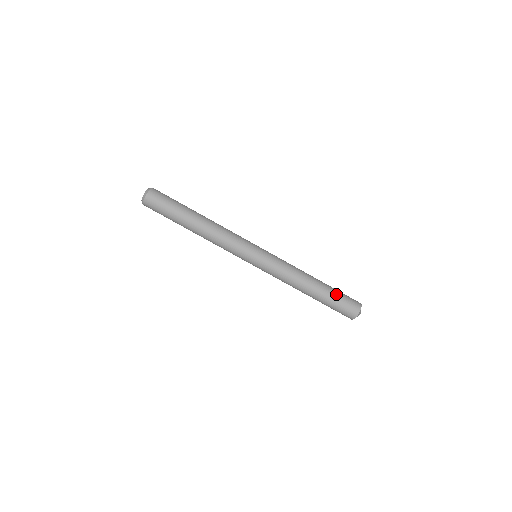
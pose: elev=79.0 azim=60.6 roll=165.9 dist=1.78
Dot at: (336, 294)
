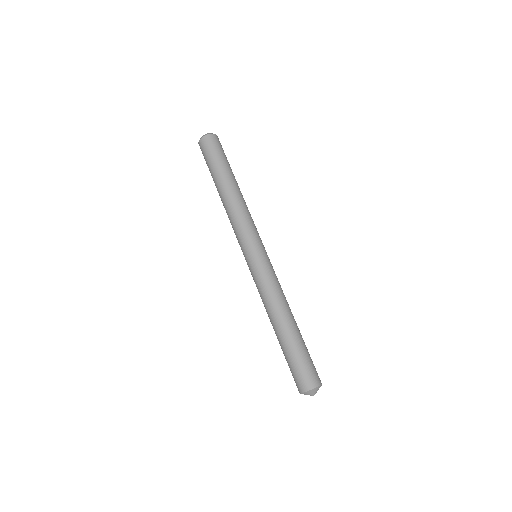
Dot at: (307, 349)
